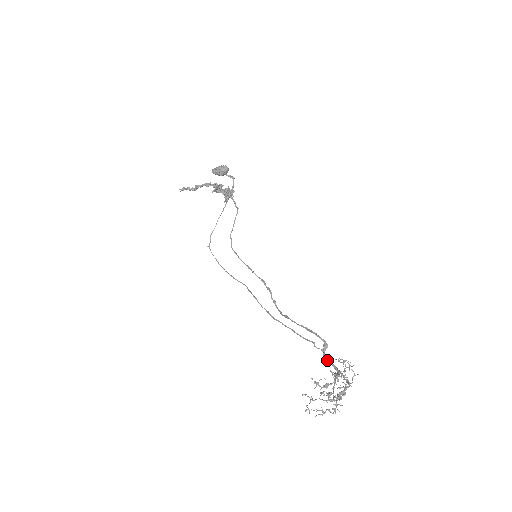
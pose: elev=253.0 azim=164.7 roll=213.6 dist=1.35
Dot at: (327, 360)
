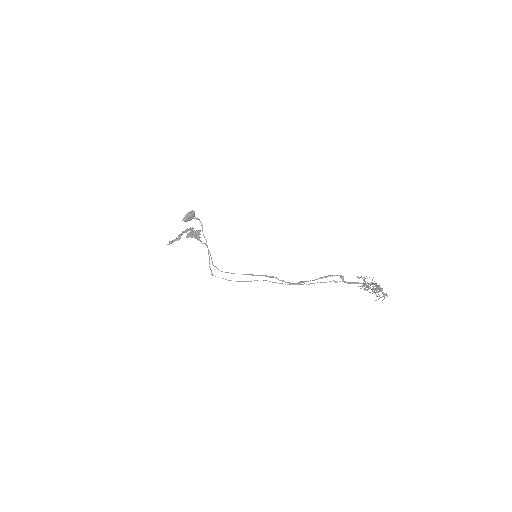
Dot at: (351, 283)
